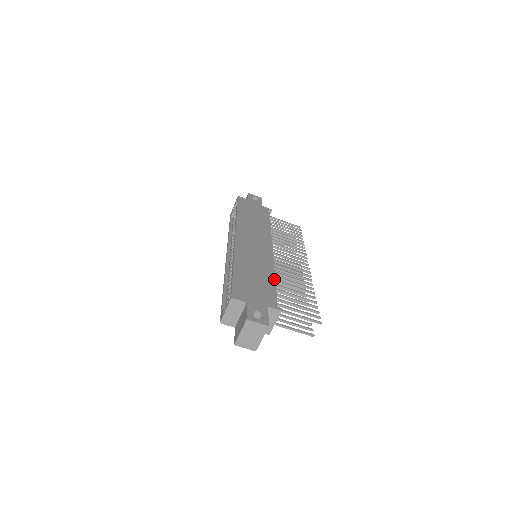
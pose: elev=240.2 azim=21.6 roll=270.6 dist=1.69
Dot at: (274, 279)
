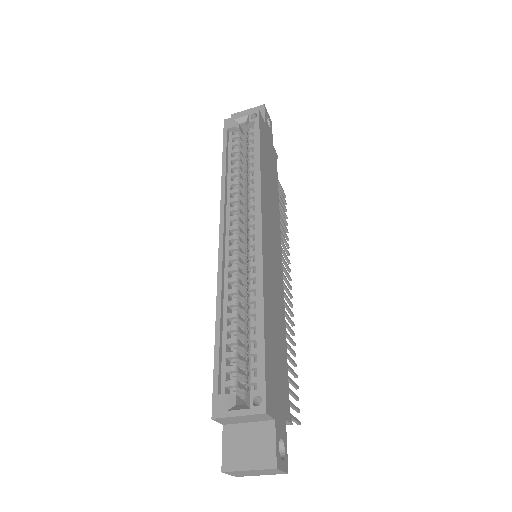
Dot at: occluded
